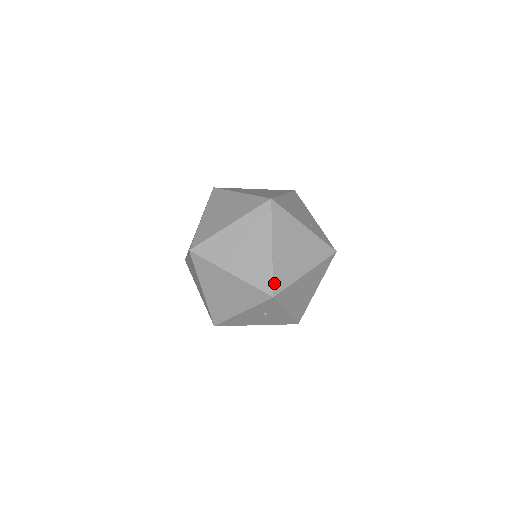
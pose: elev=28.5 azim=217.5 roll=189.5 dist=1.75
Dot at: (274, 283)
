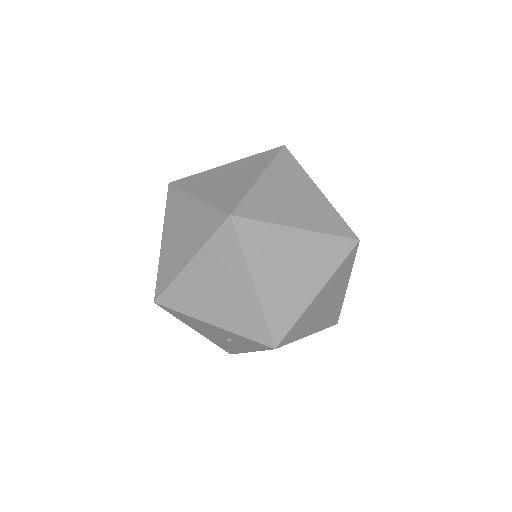
Dot at: (288, 334)
